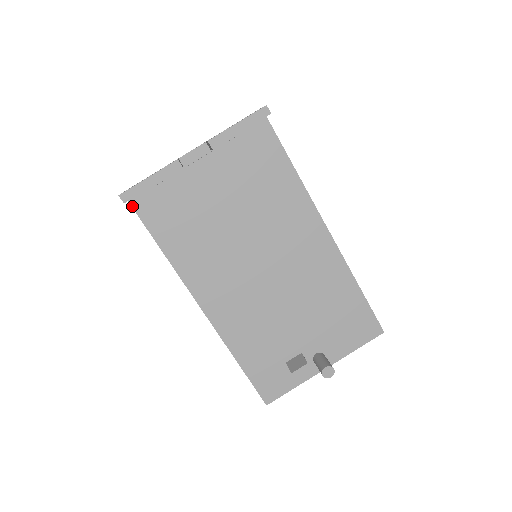
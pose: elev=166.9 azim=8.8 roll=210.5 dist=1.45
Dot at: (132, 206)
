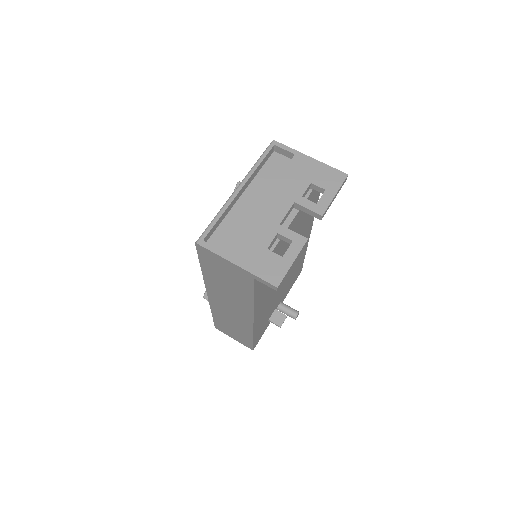
Dot at: (254, 281)
